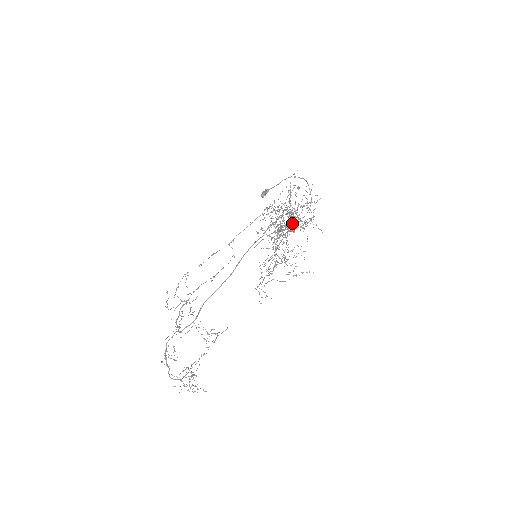
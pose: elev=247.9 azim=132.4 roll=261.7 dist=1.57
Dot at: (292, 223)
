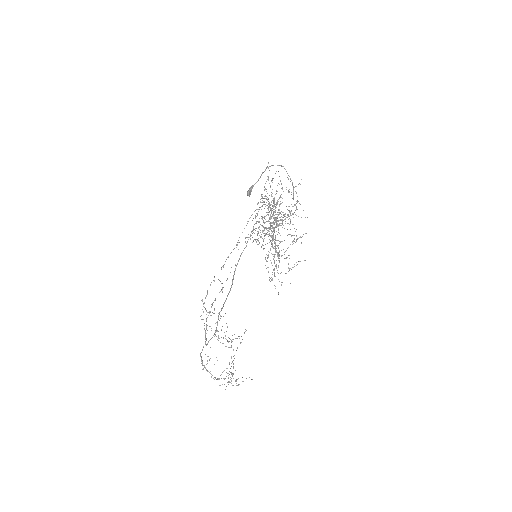
Dot at: occluded
